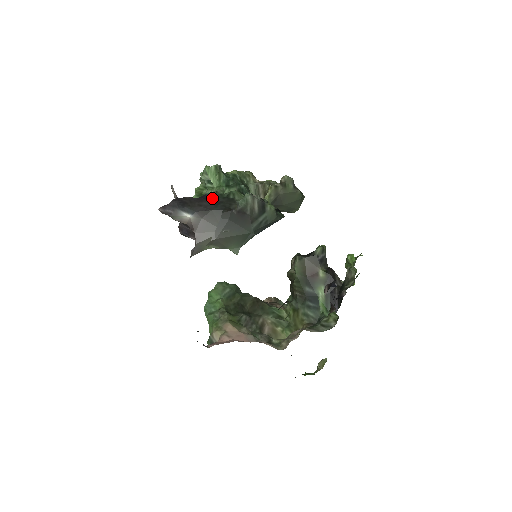
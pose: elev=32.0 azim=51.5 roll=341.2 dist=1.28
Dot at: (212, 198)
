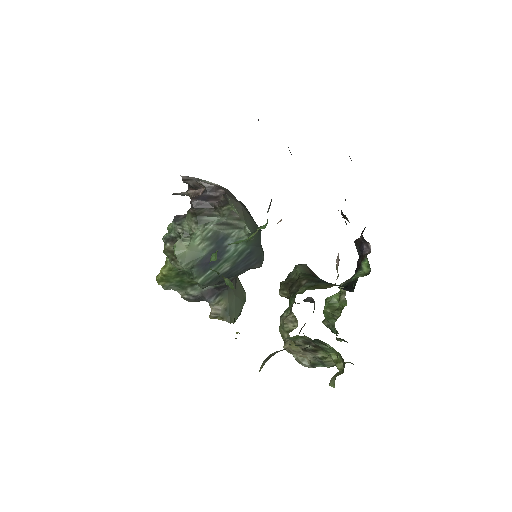
Dot at: occluded
